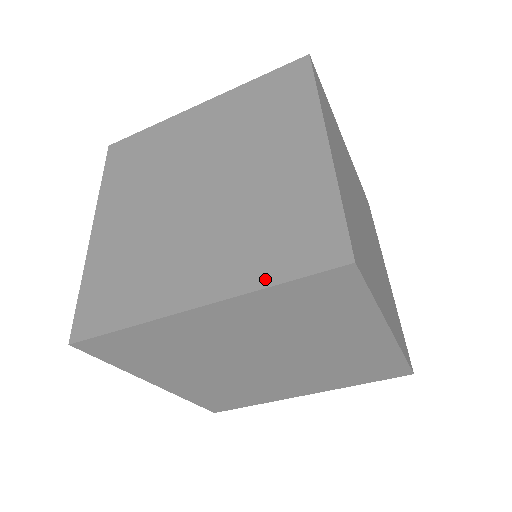
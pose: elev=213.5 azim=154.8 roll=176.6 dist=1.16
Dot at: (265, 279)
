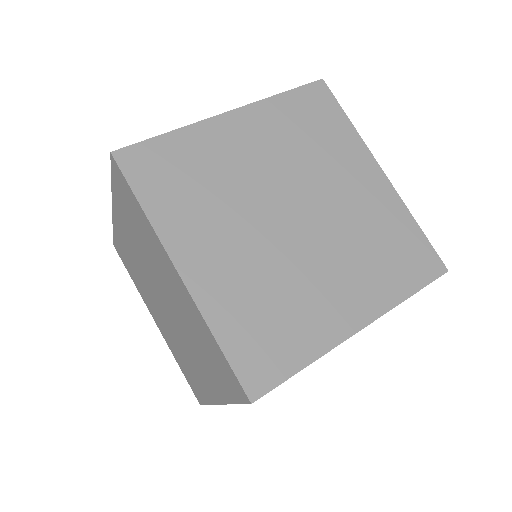
Dot at: (402, 293)
